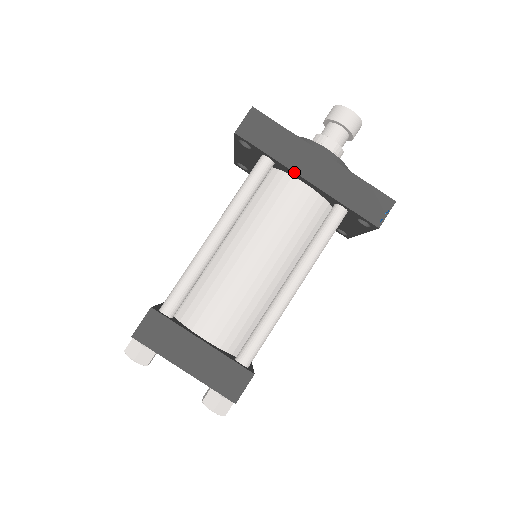
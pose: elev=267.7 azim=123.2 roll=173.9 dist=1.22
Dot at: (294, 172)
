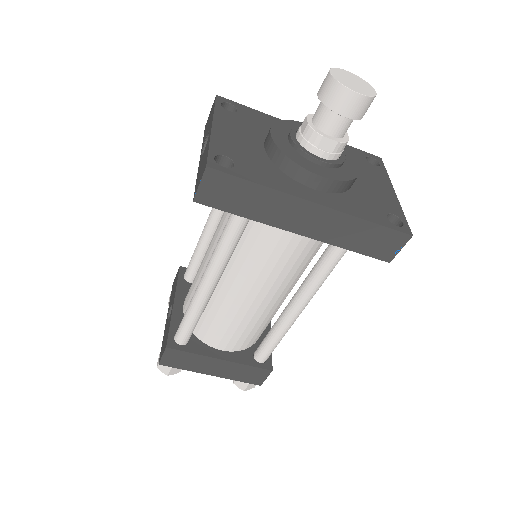
Dot at: occluded
